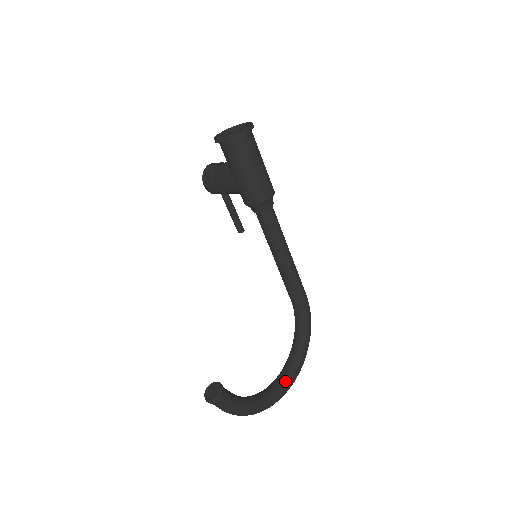
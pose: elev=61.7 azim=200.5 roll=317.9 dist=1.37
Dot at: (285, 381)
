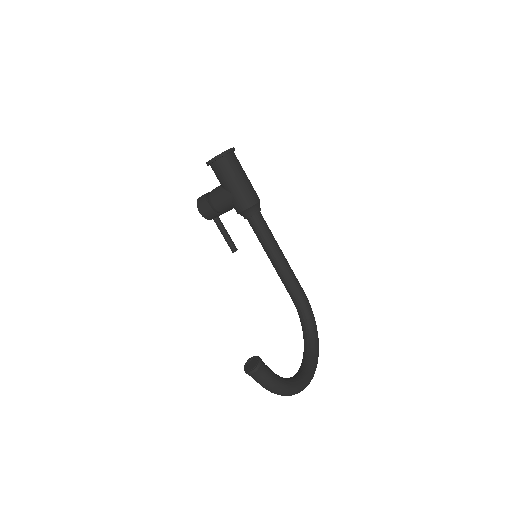
Dot at: (308, 366)
